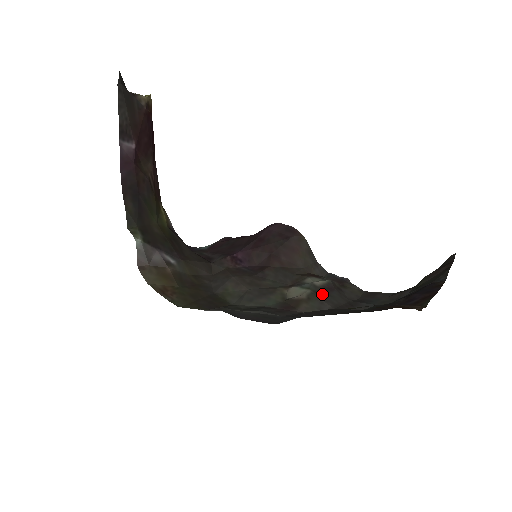
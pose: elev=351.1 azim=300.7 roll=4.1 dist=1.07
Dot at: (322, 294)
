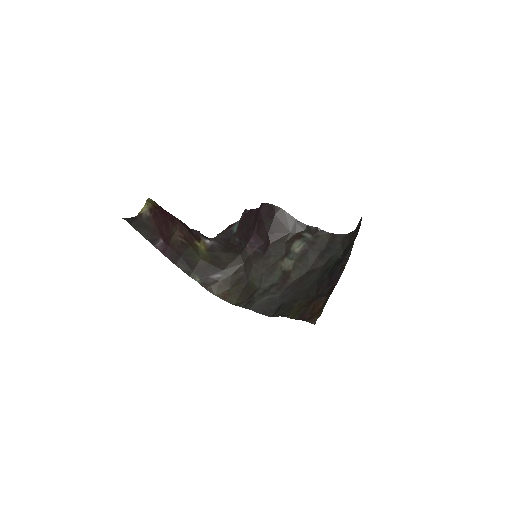
Dot at: (301, 260)
